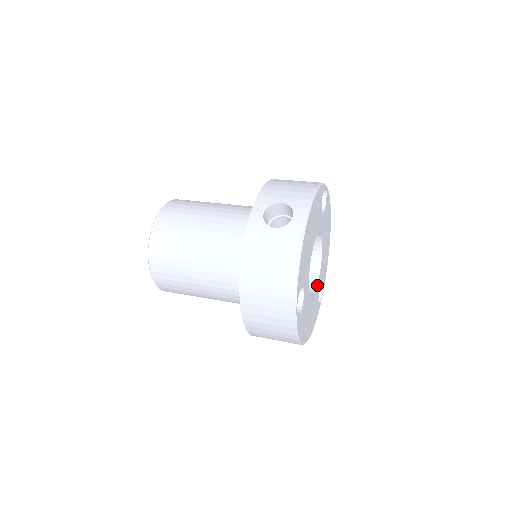
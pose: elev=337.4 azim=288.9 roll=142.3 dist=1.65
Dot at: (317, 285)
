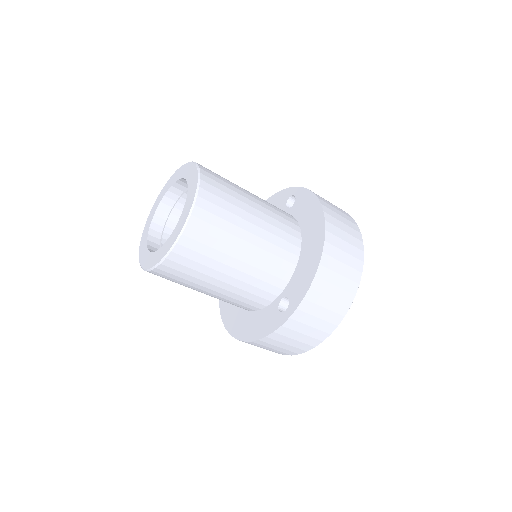
Dot at: occluded
